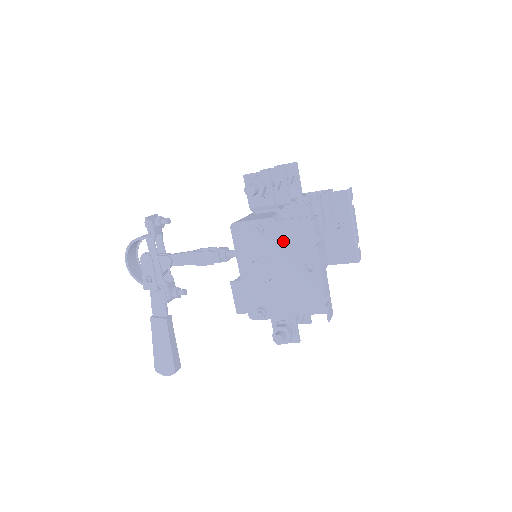
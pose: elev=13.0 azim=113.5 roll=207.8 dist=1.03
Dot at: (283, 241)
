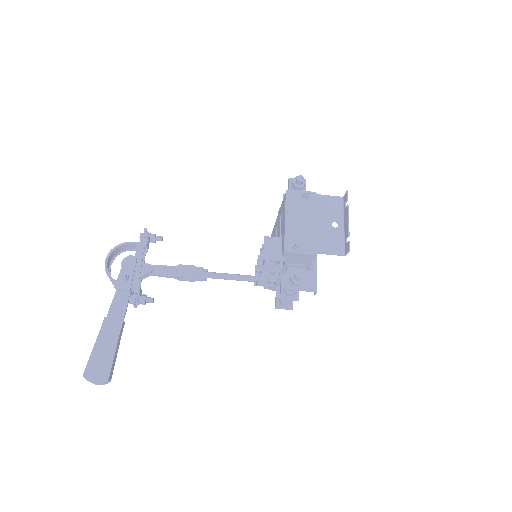
Dot at: (320, 206)
